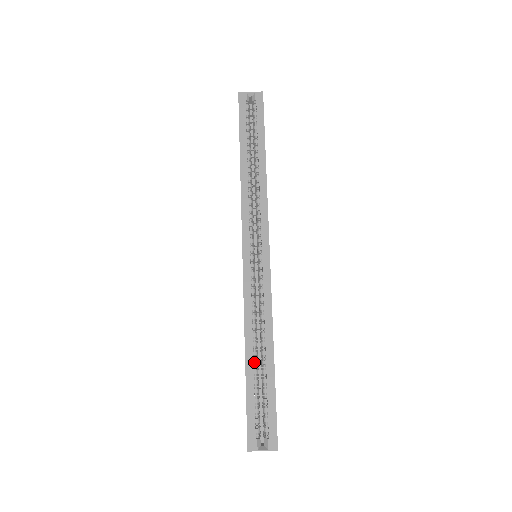
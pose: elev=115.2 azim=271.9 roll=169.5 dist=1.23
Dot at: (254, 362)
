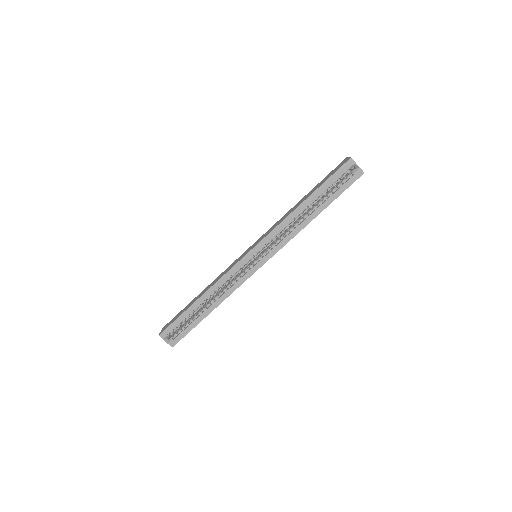
Dot at: (200, 305)
